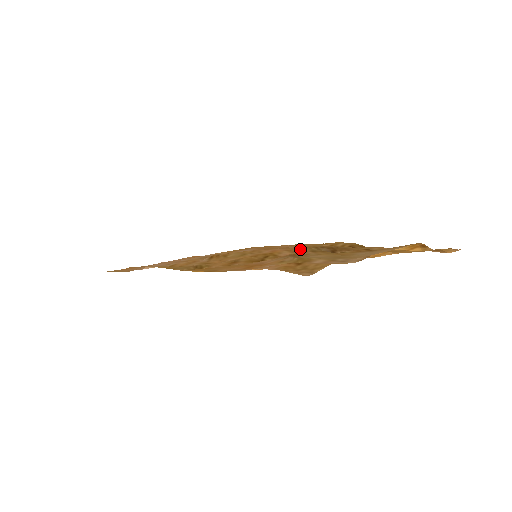
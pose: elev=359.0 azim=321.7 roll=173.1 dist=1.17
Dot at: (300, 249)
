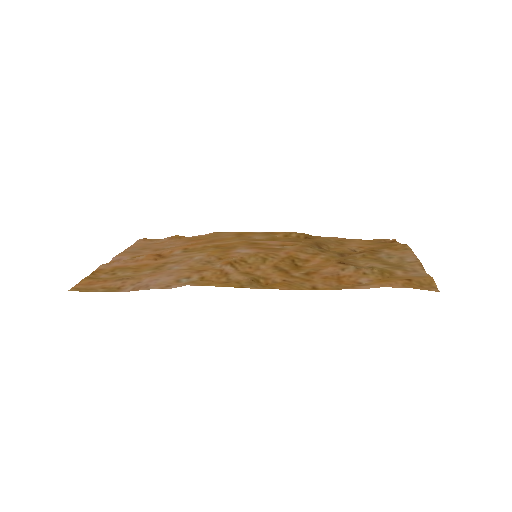
Dot at: (307, 249)
